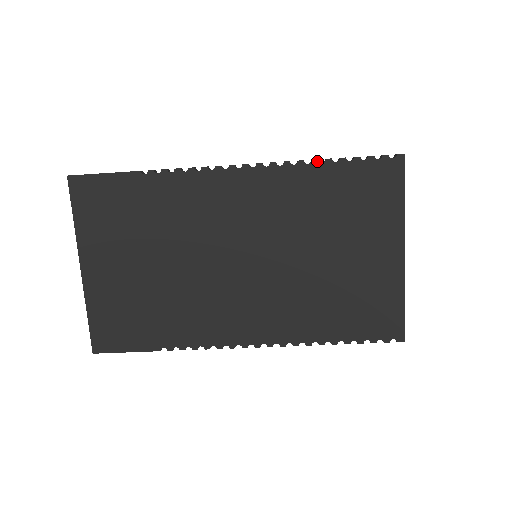
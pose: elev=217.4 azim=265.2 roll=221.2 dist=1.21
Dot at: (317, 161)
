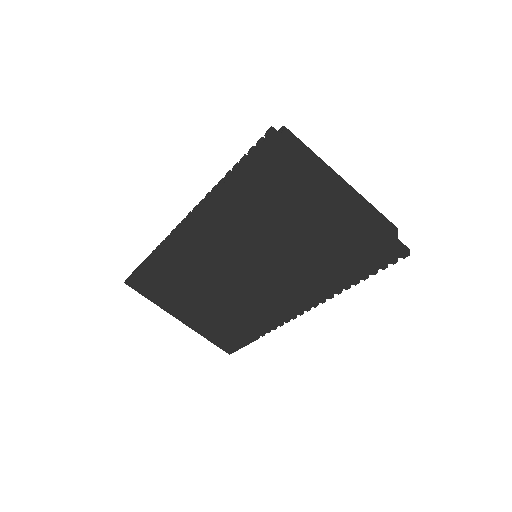
Dot at: (221, 184)
